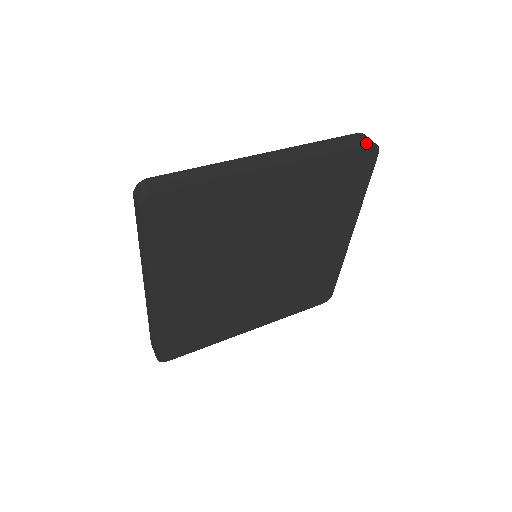
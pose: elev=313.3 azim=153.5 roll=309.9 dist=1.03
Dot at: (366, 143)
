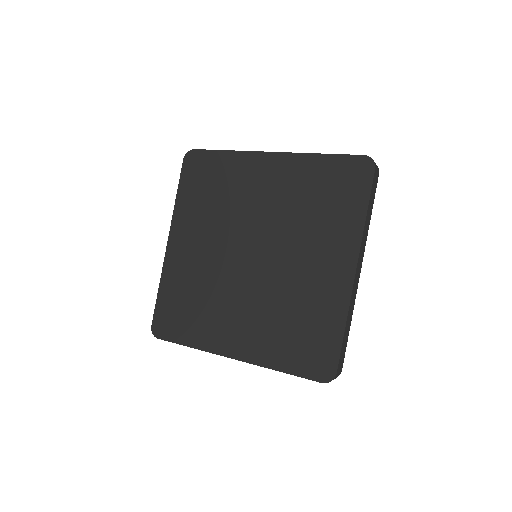
Dot at: (360, 155)
